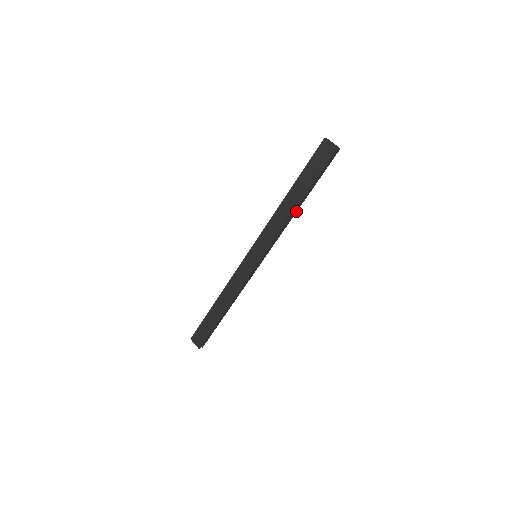
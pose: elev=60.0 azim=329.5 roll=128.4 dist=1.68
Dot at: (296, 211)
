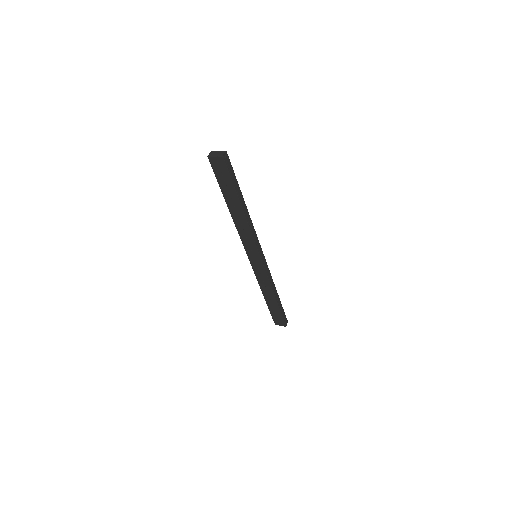
Dot at: (247, 213)
